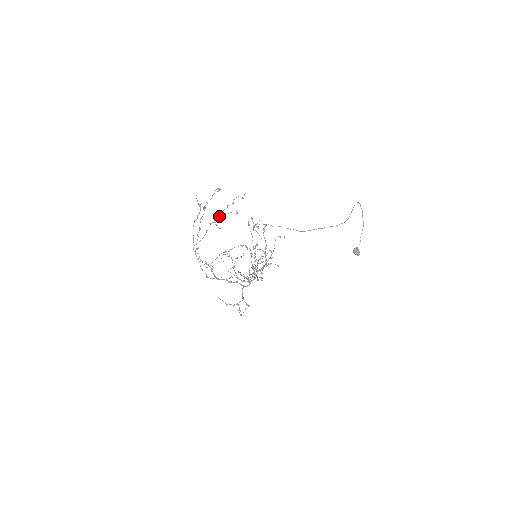
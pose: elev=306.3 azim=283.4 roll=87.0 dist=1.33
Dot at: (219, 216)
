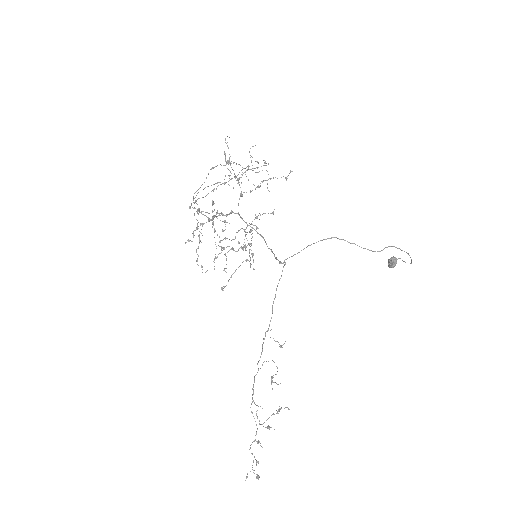
Dot at: (236, 176)
